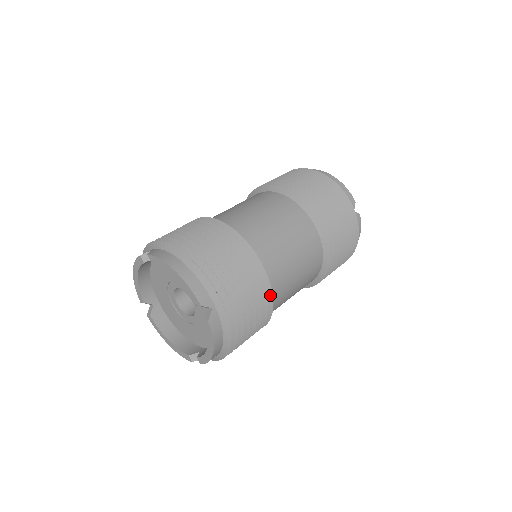
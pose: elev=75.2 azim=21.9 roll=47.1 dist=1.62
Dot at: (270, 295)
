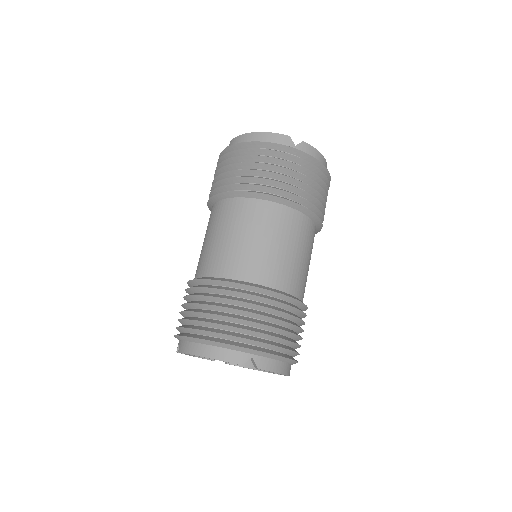
Dot at: (286, 297)
